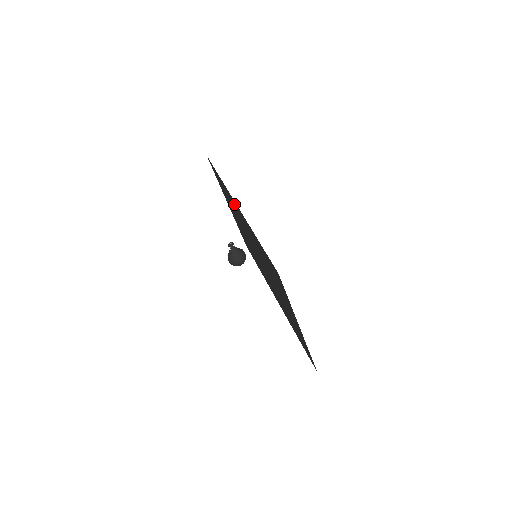
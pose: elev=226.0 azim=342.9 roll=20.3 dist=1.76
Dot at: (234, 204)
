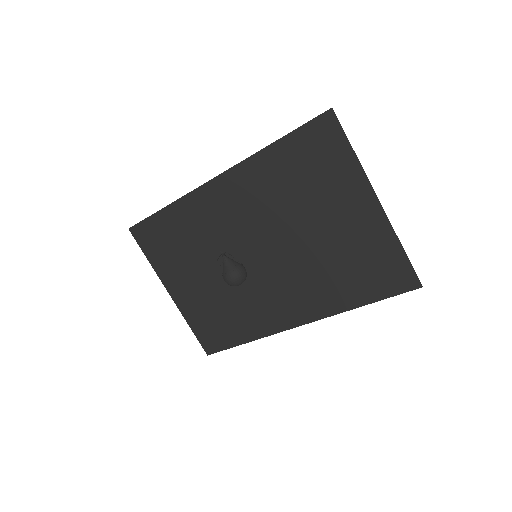
Dot at: (205, 202)
